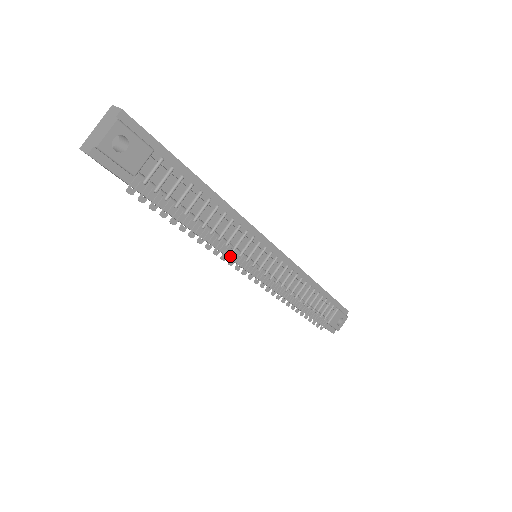
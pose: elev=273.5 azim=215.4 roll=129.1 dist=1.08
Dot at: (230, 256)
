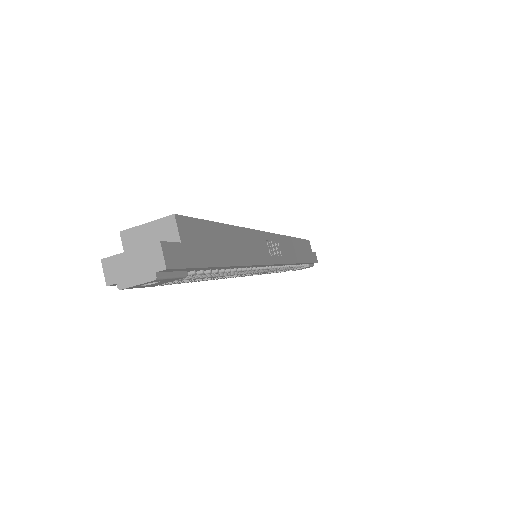
Dot at: occluded
